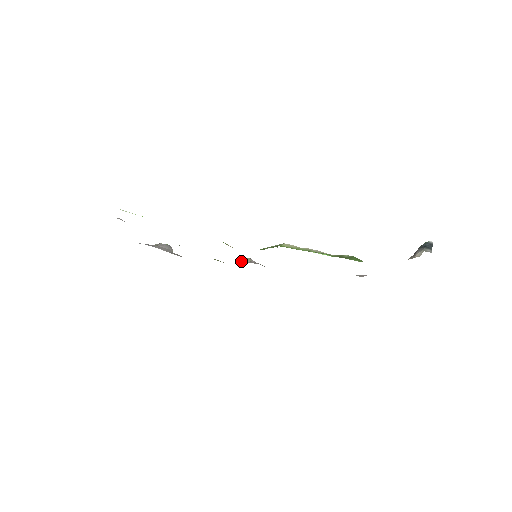
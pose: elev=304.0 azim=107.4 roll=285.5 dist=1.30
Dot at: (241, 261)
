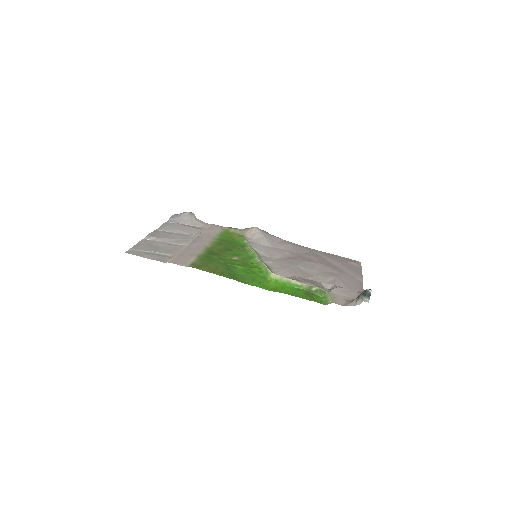
Dot at: (248, 231)
